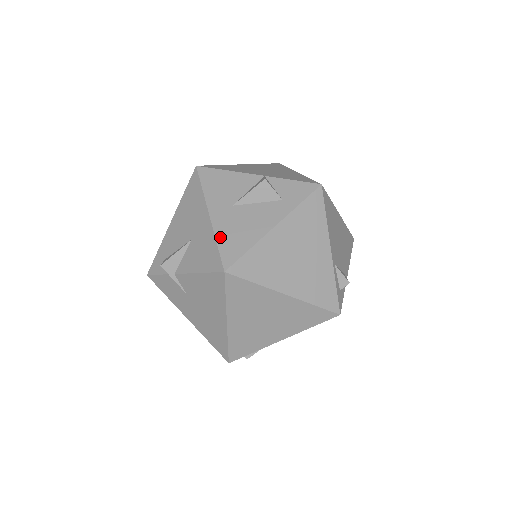
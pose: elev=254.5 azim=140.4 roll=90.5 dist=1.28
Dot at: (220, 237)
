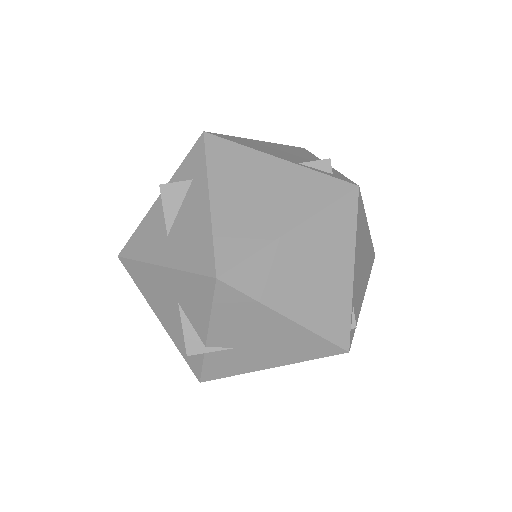
Dot at: (184, 265)
